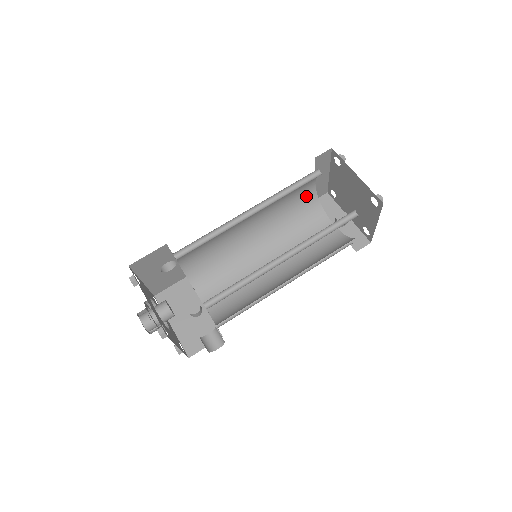
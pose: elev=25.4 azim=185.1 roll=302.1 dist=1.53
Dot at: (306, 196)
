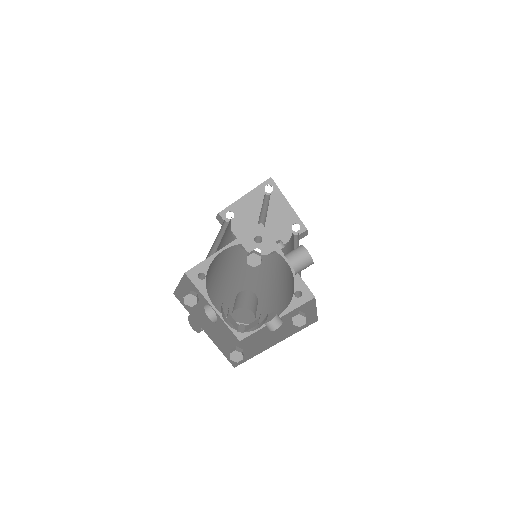
Dot at: (243, 254)
